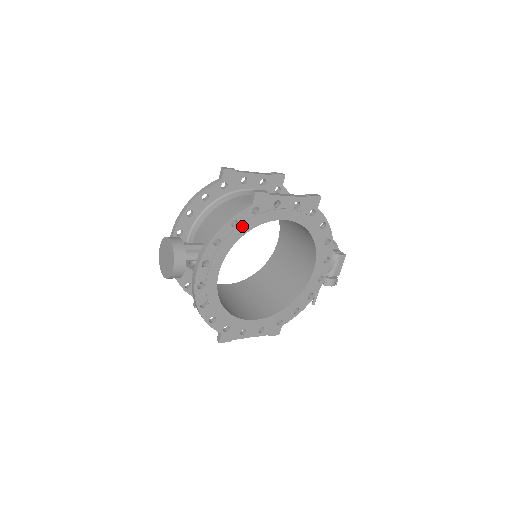
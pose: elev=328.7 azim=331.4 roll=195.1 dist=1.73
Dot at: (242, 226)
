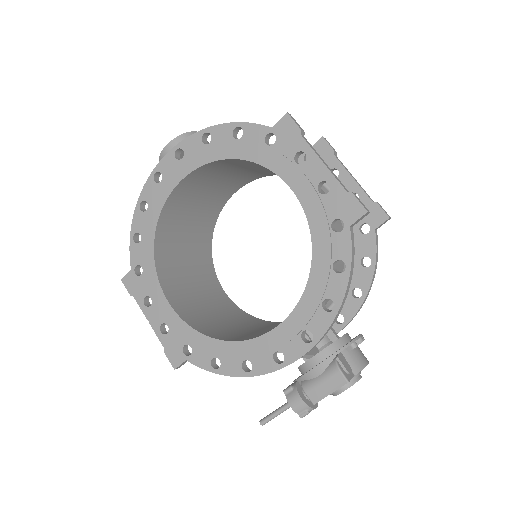
Dot at: (242, 144)
